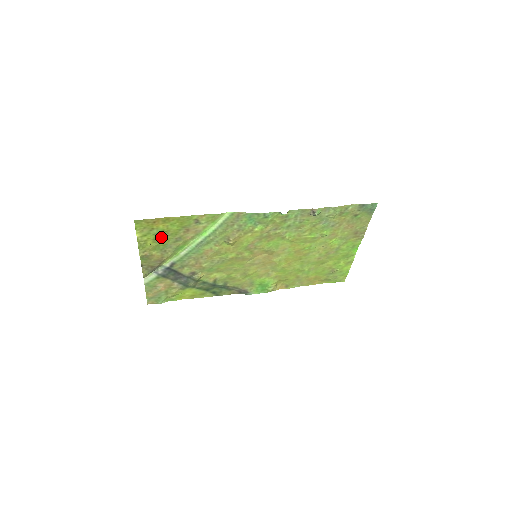
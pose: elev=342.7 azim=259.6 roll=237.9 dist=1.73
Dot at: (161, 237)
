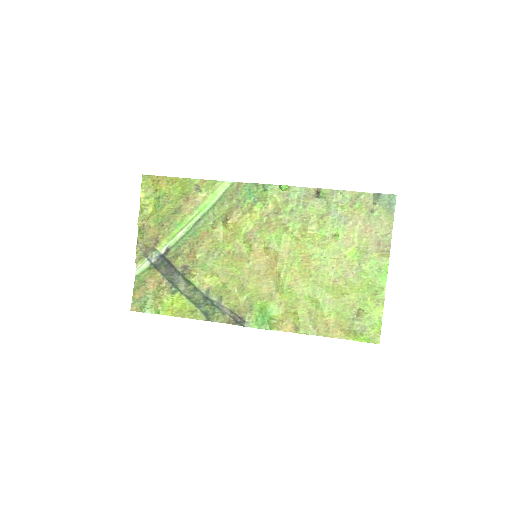
Dot at: (162, 204)
